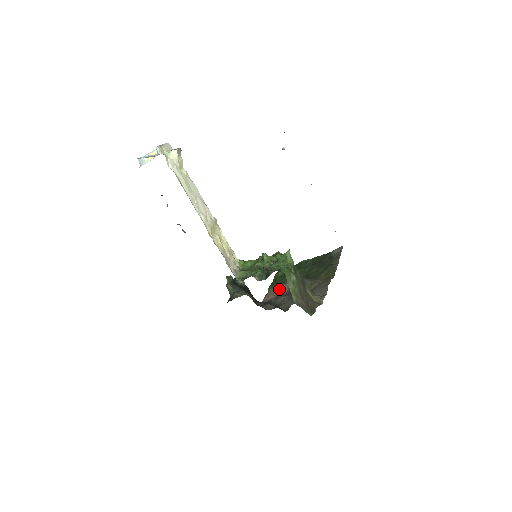
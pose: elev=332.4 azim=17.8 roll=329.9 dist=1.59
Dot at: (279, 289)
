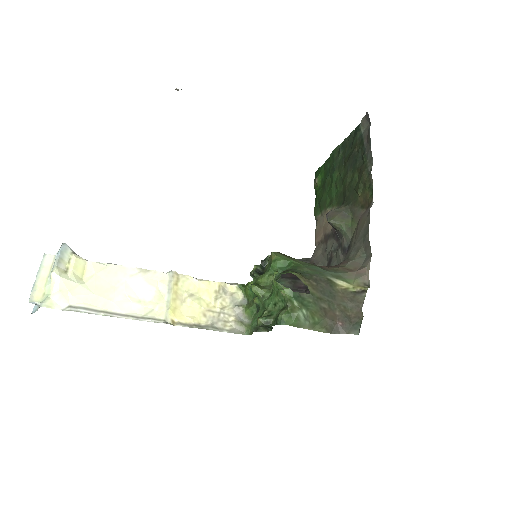
Dot at: (324, 219)
